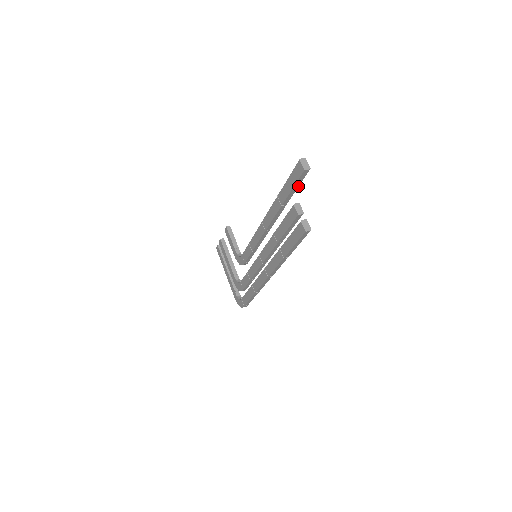
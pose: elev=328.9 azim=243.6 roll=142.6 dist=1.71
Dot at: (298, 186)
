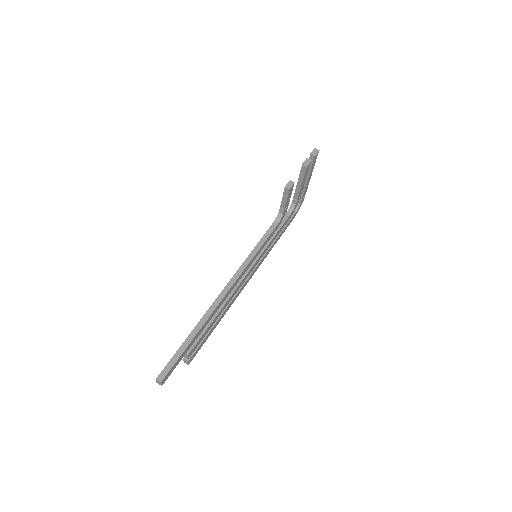
Dot at: (180, 360)
